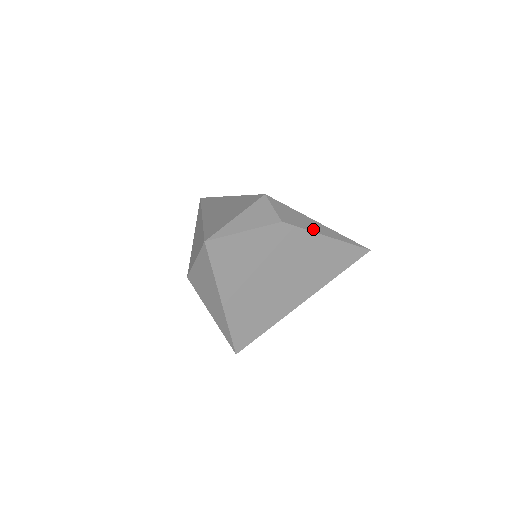
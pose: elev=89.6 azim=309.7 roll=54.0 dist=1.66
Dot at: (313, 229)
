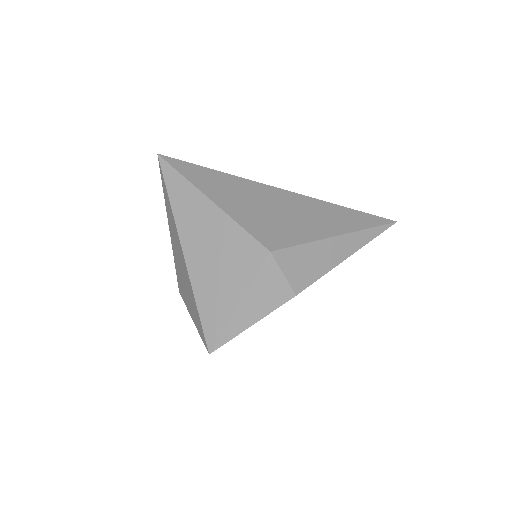
Dot at: (332, 263)
